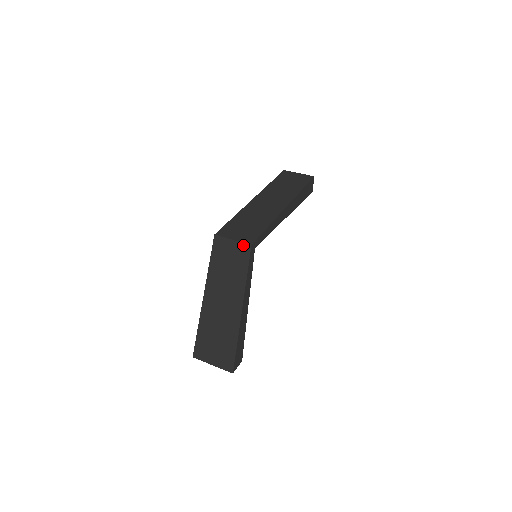
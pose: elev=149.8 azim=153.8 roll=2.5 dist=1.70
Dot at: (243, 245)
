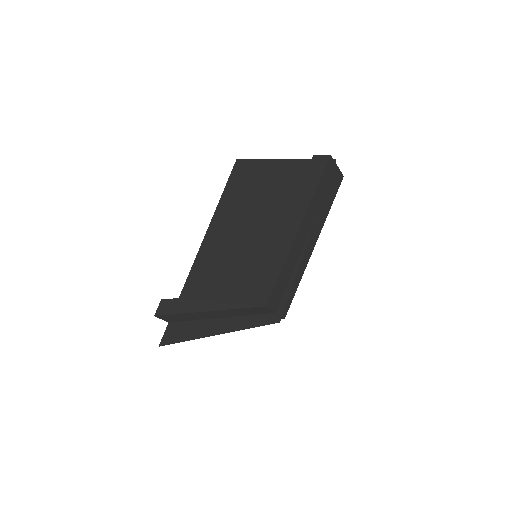
Dot at: occluded
